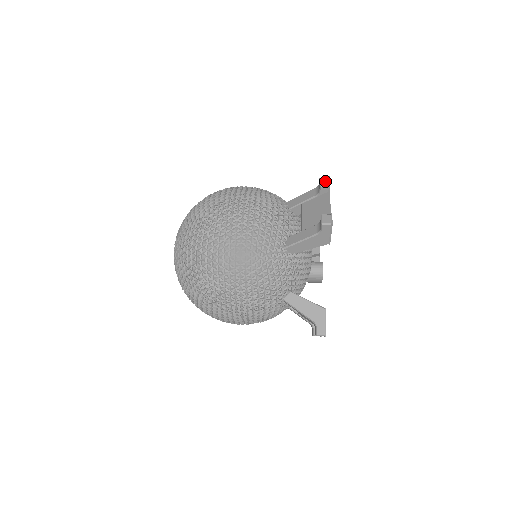
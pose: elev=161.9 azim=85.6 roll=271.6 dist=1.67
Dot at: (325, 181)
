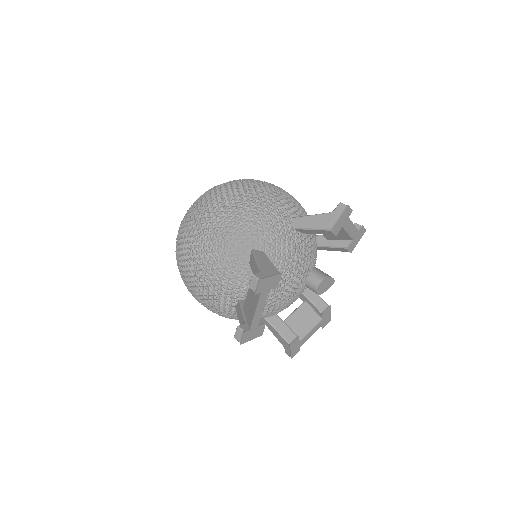
Dot at: (254, 284)
